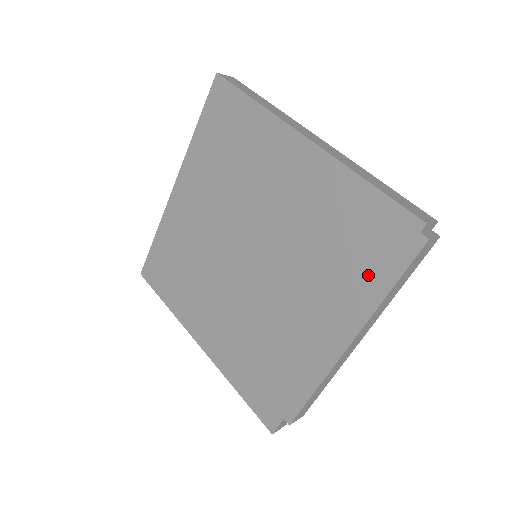
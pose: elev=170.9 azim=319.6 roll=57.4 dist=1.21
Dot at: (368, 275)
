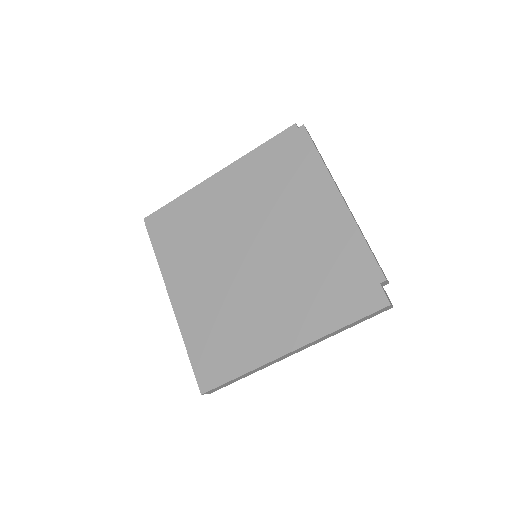
Dot at: (305, 165)
